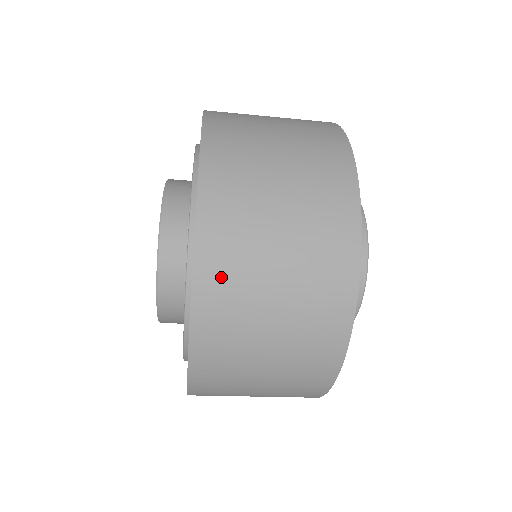
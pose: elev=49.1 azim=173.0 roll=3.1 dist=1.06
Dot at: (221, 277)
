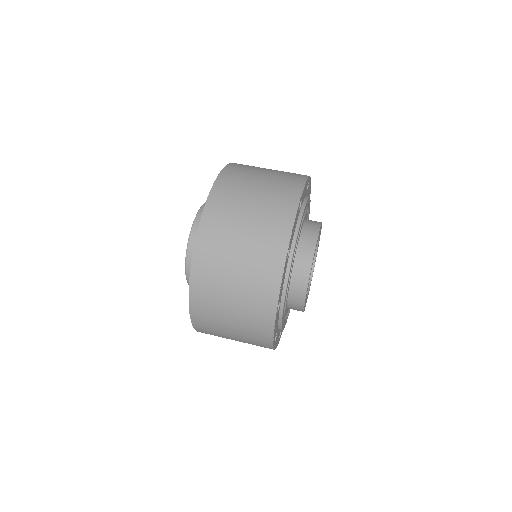
Dot at: (228, 185)
